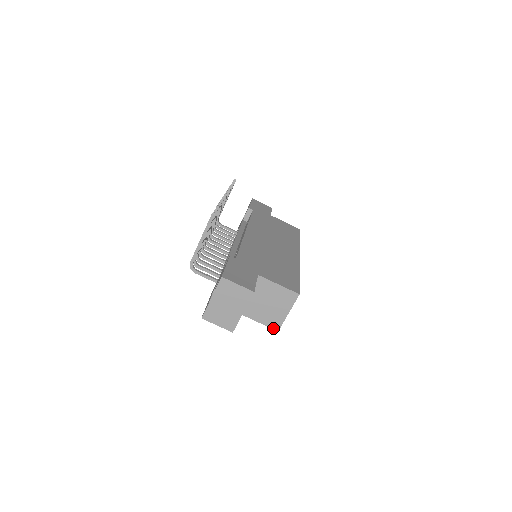
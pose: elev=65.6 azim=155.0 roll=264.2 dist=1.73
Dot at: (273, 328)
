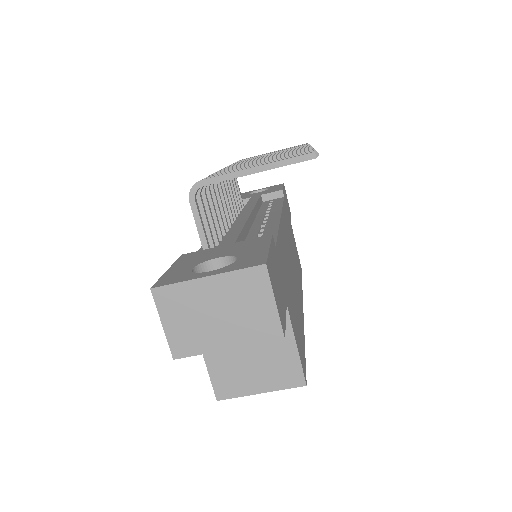
Dot at: (216, 390)
